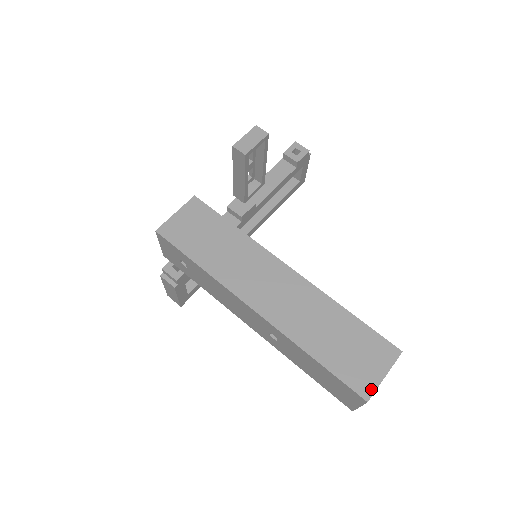
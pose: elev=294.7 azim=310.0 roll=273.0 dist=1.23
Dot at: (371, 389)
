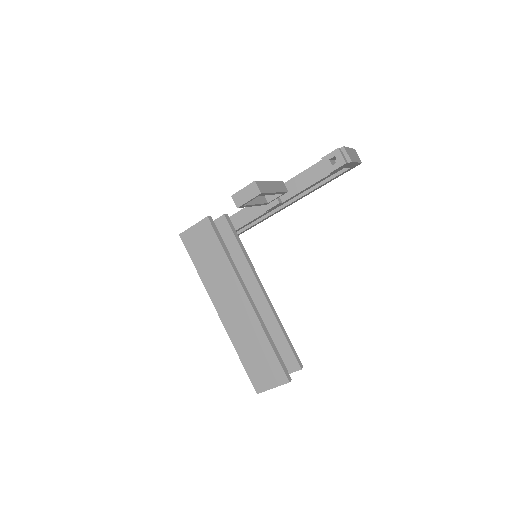
Dot at: (262, 390)
